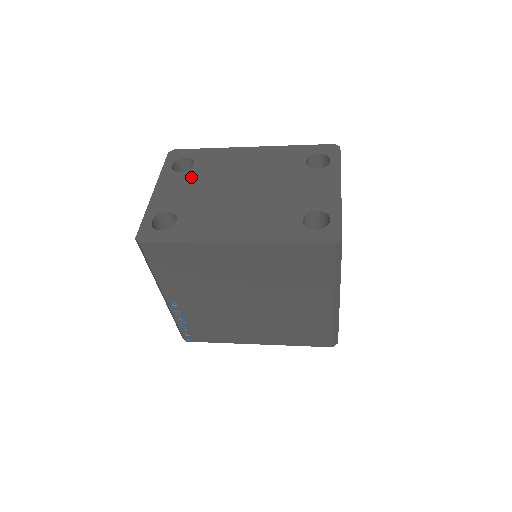
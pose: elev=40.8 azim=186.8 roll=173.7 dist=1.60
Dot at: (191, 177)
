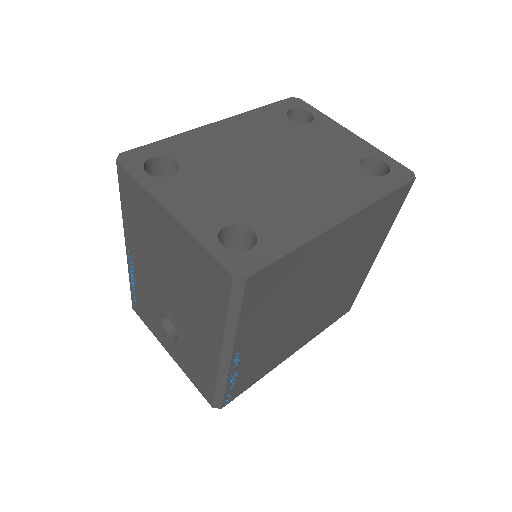
Dot at: (194, 176)
